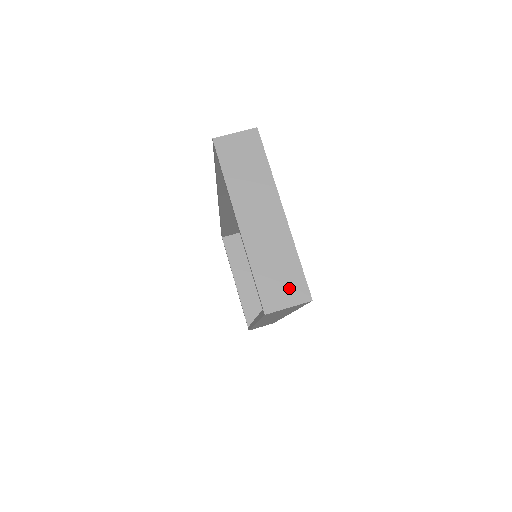
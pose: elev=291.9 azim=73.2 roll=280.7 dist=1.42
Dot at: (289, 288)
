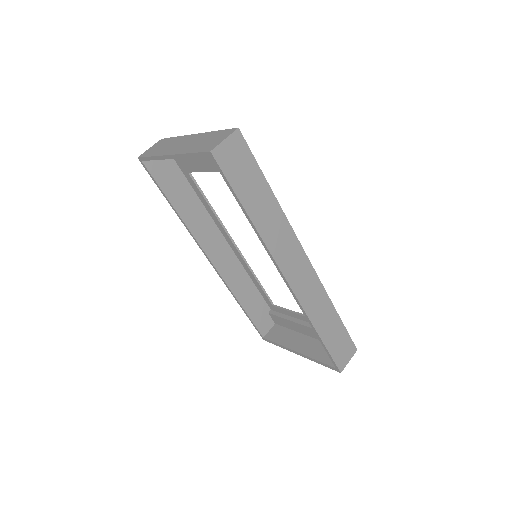
Dot at: (219, 138)
